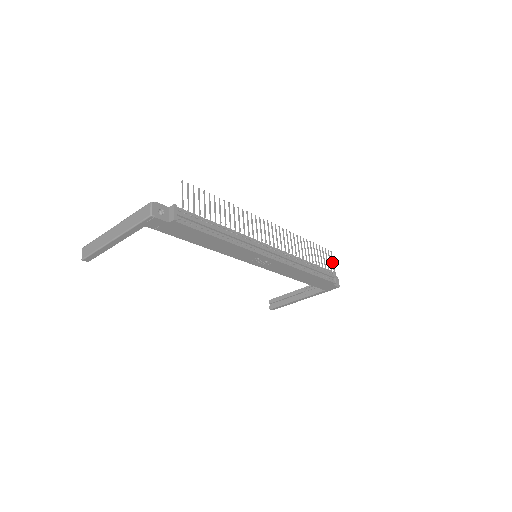
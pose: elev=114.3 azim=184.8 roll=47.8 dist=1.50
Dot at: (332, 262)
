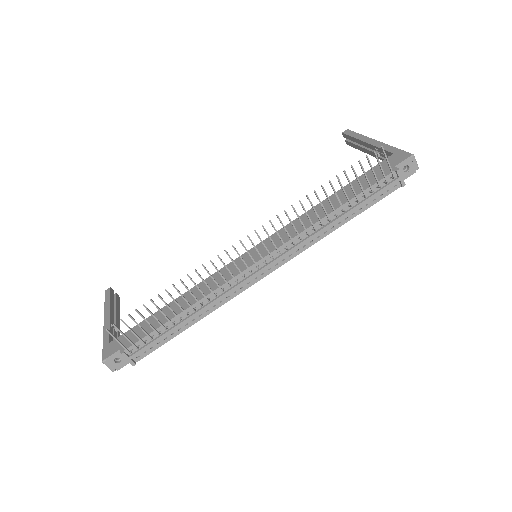
Dot at: occluded
